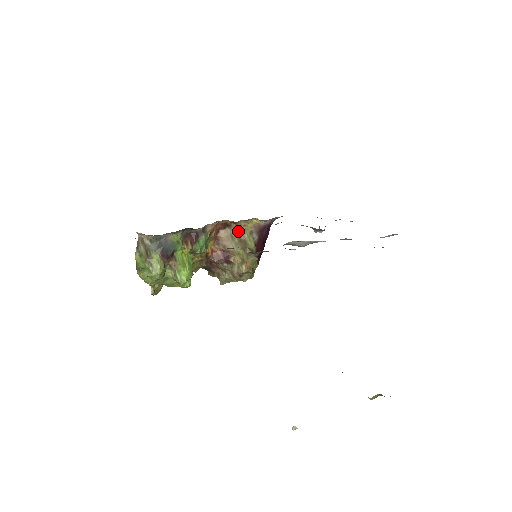
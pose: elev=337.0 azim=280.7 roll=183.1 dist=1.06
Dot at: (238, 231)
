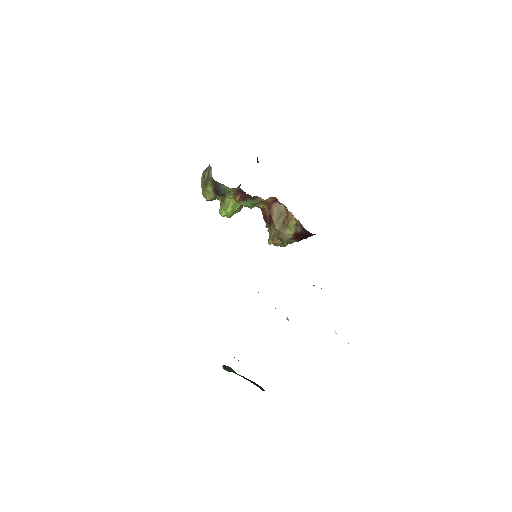
Dot at: (288, 215)
